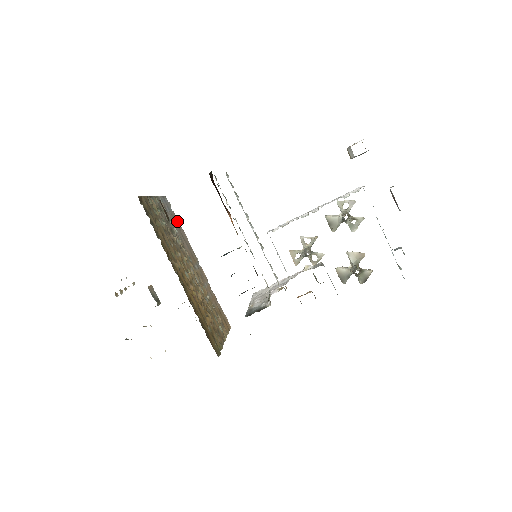
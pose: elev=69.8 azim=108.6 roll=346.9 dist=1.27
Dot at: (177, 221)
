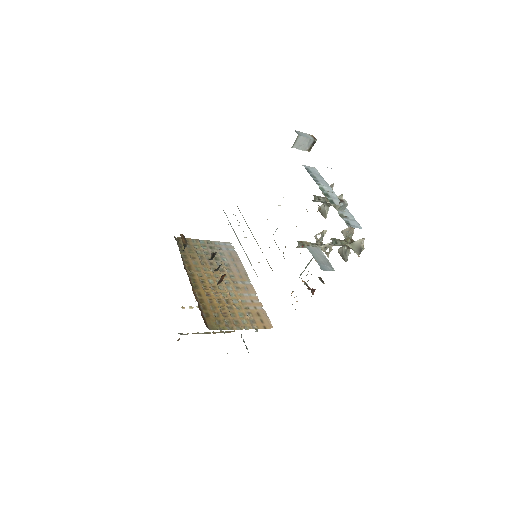
Dot at: (236, 256)
